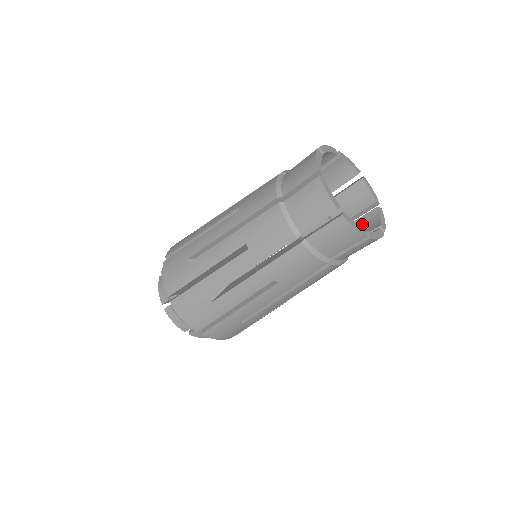
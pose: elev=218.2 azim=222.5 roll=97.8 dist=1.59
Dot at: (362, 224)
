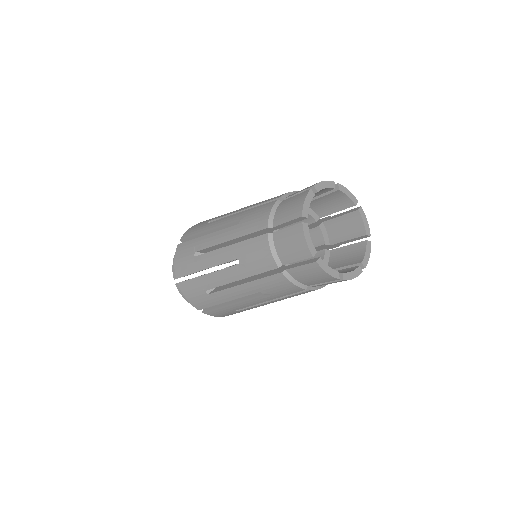
Dot at: occluded
